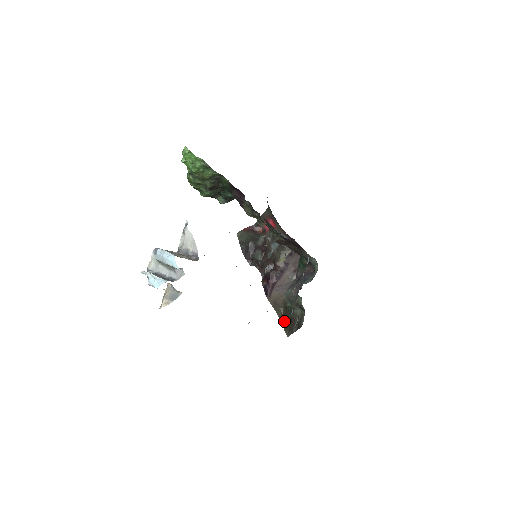
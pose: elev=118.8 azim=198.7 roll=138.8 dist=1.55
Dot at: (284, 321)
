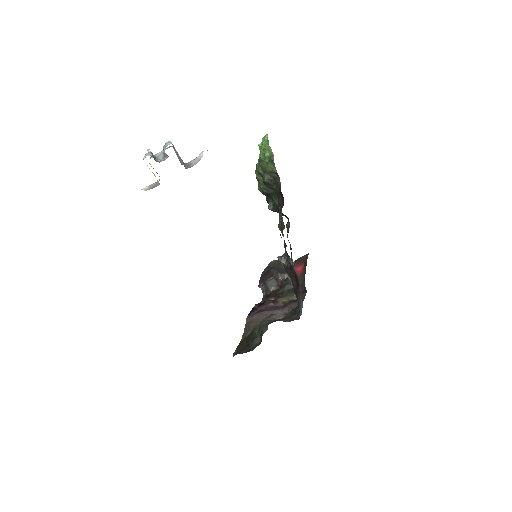
Dot at: (242, 343)
